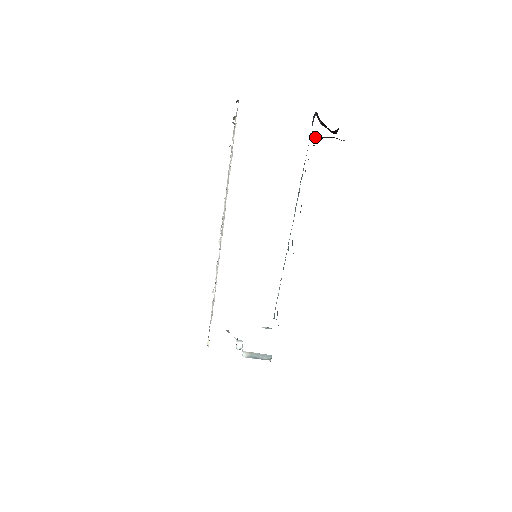
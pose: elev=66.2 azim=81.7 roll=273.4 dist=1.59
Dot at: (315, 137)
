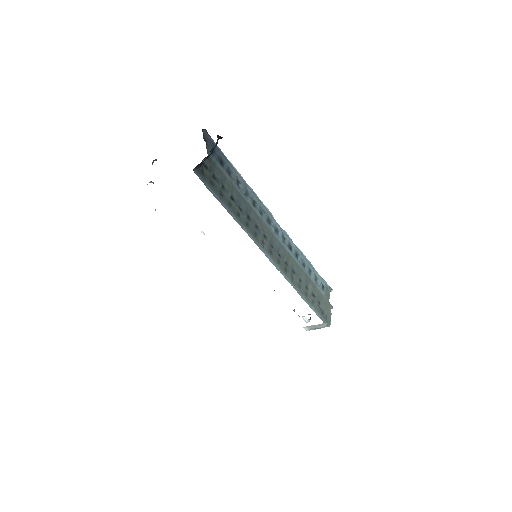
Dot at: occluded
